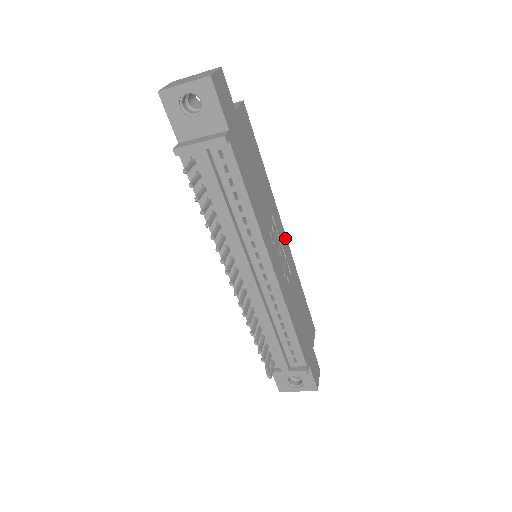
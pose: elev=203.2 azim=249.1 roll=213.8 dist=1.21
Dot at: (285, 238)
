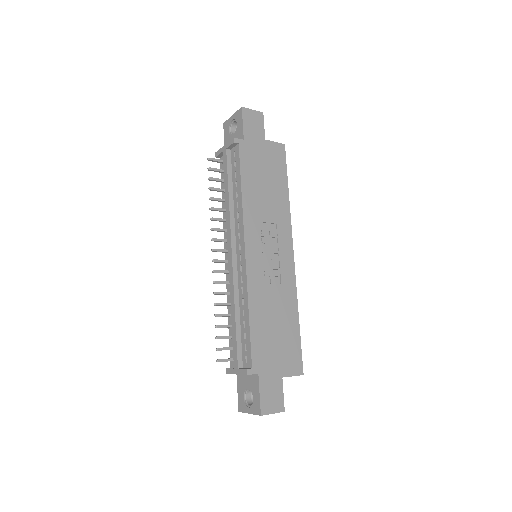
Dot at: (291, 257)
